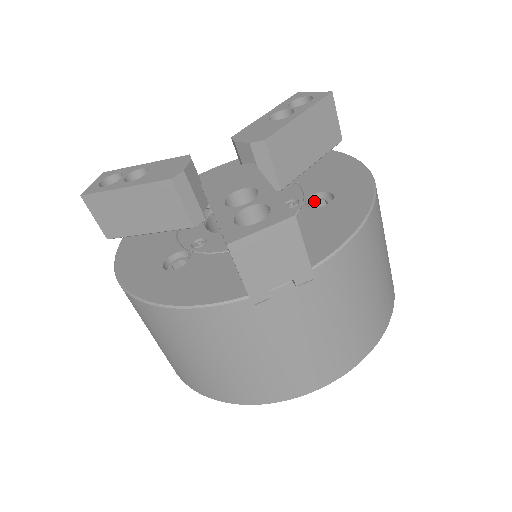
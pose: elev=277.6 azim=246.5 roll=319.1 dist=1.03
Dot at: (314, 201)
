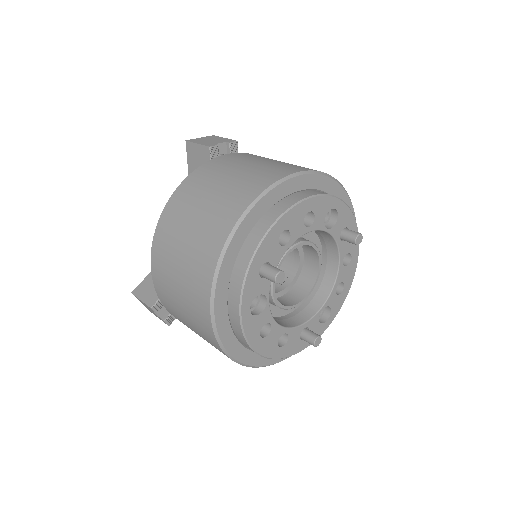
Dot at: occluded
